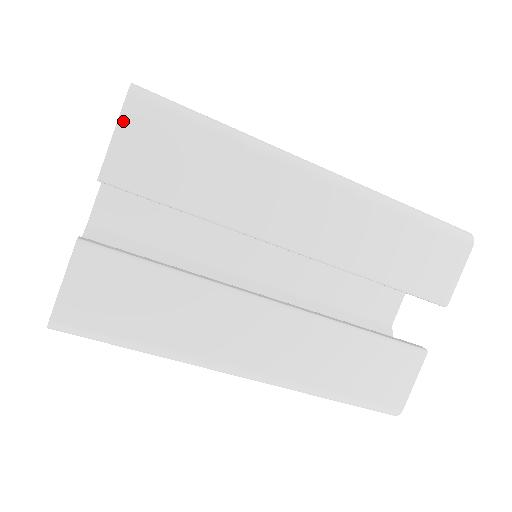
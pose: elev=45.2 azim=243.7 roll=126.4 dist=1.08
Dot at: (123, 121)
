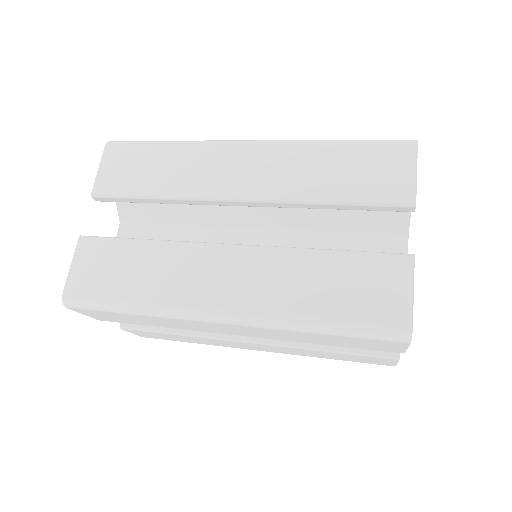
Dot at: (79, 312)
